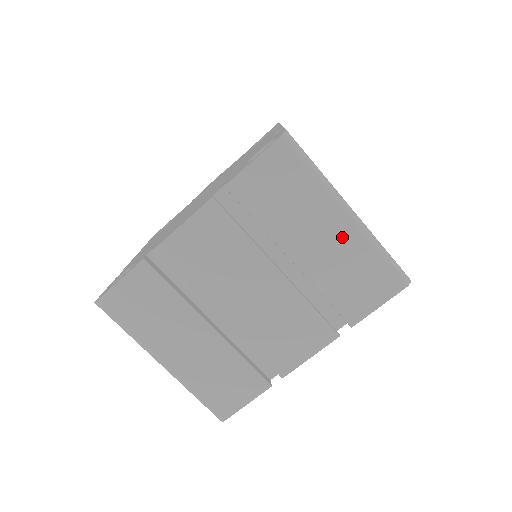
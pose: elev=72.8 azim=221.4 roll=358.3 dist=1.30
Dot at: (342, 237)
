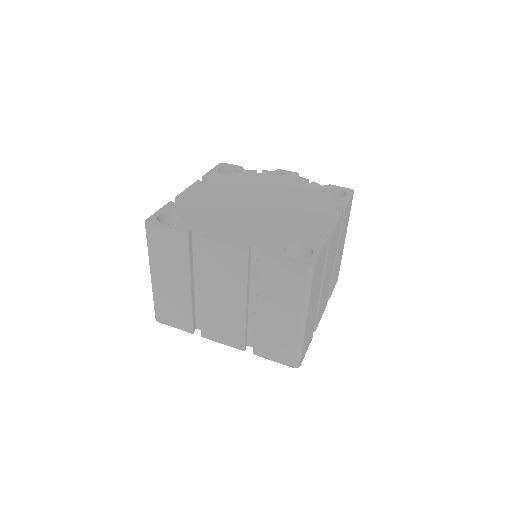
Dot at: (289, 325)
